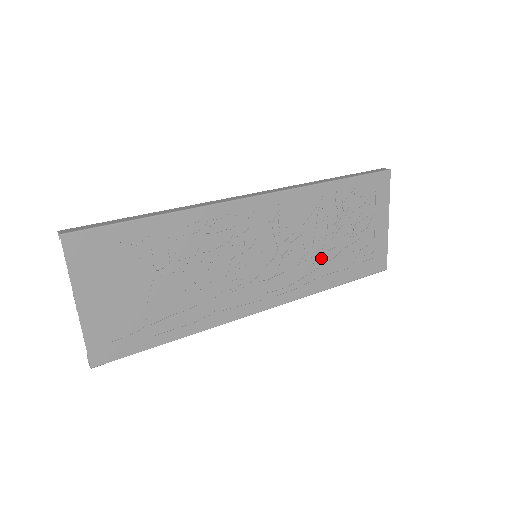
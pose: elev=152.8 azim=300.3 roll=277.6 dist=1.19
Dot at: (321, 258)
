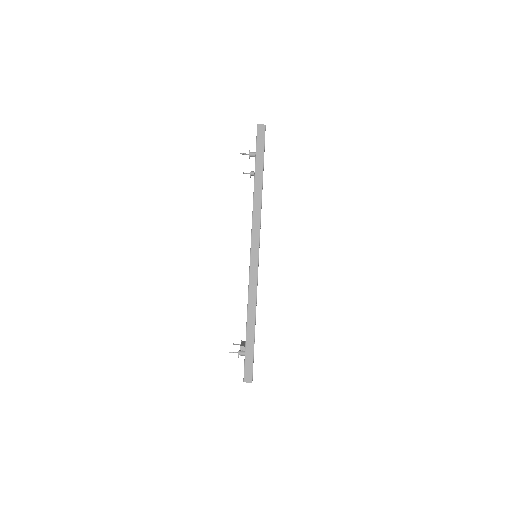
Dot at: occluded
